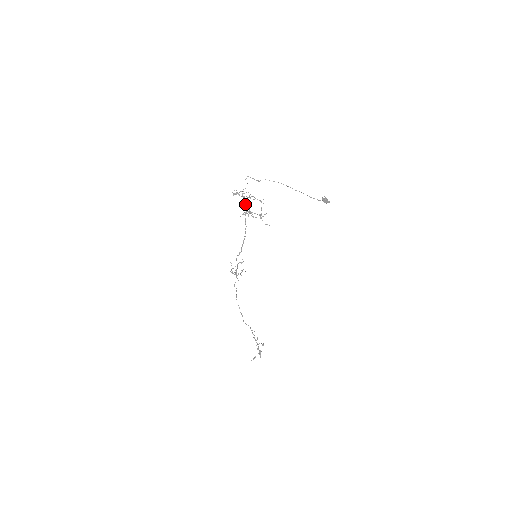
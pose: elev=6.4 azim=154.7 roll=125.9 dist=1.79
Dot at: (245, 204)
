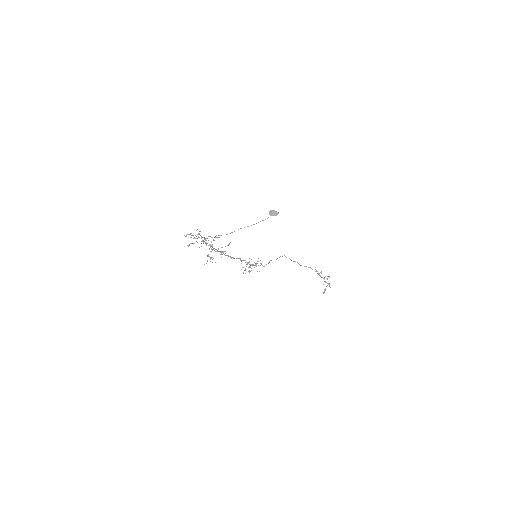
Dot at: occluded
